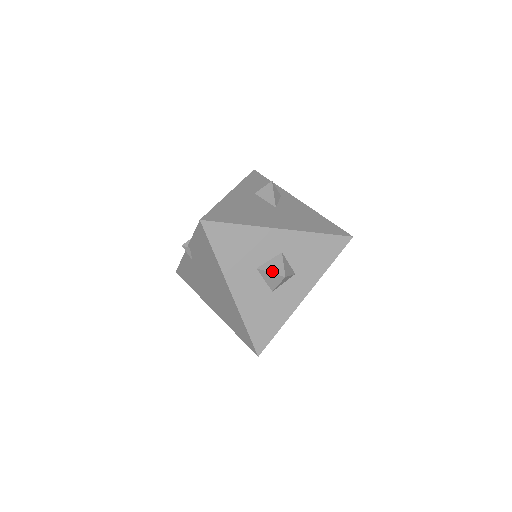
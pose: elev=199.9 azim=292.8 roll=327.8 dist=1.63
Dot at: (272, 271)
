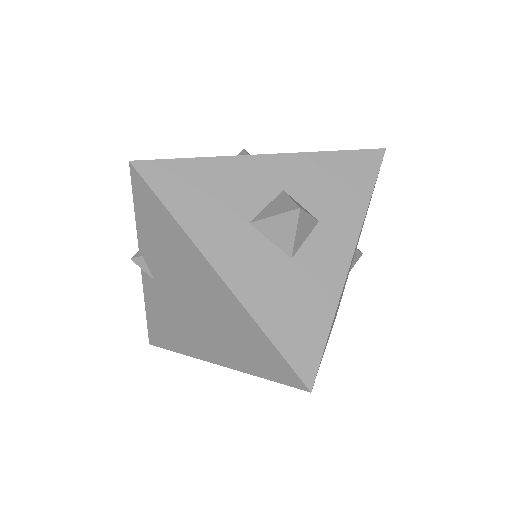
Dot at: (275, 213)
